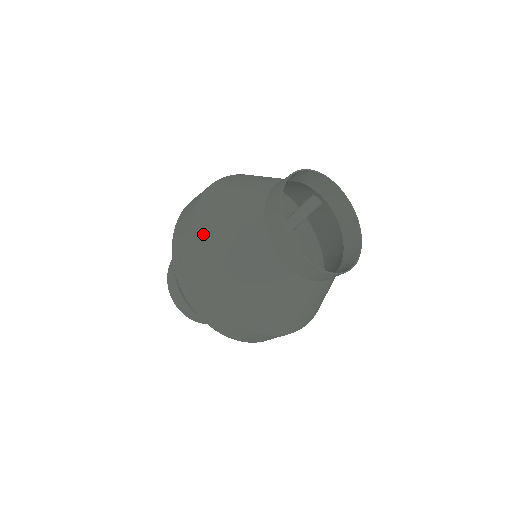
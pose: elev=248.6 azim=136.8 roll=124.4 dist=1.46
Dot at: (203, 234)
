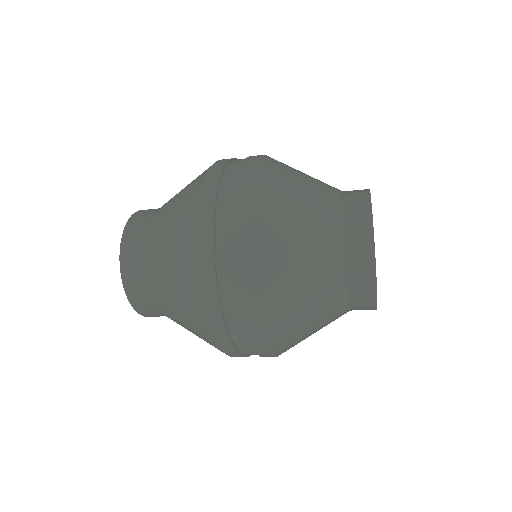
Dot at: (267, 228)
